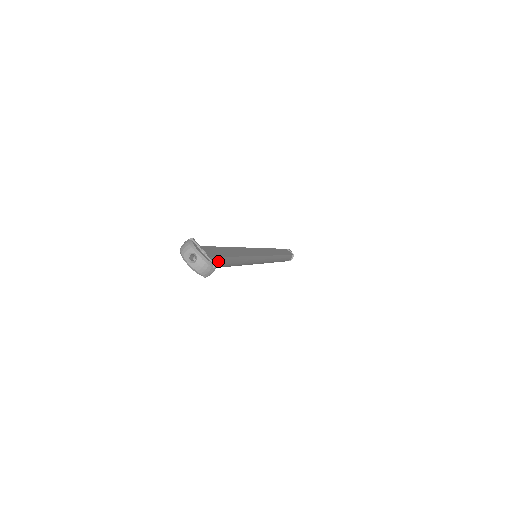
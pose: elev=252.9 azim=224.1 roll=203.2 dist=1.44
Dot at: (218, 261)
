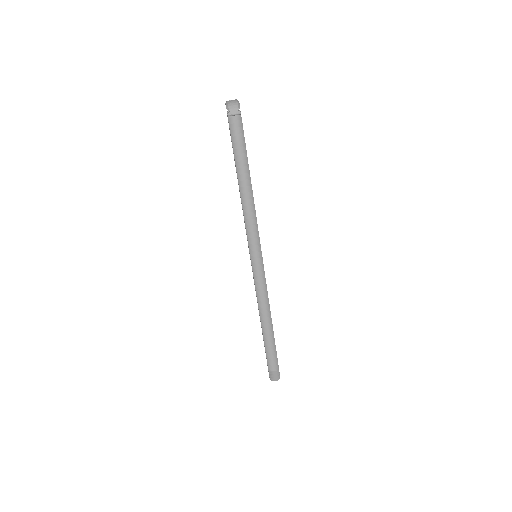
Dot at: (241, 134)
